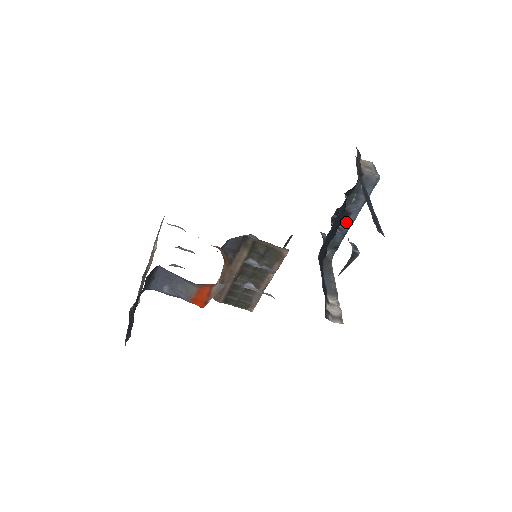
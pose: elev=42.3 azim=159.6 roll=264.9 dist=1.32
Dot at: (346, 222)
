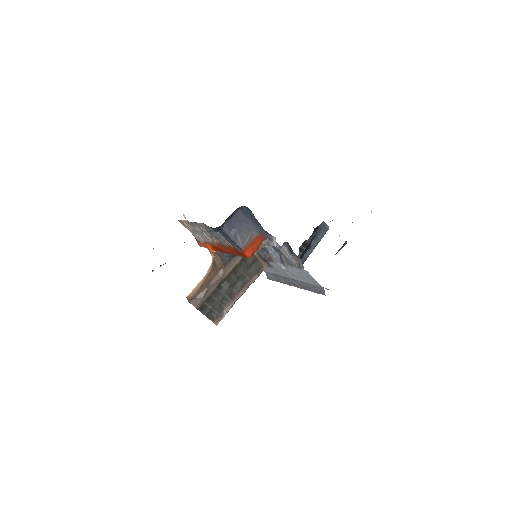
Dot at: (307, 252)
